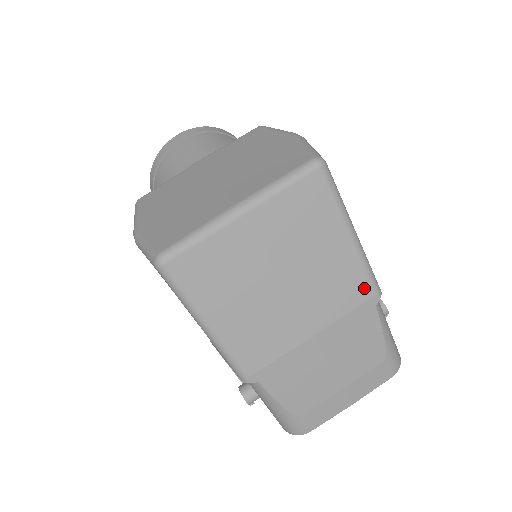
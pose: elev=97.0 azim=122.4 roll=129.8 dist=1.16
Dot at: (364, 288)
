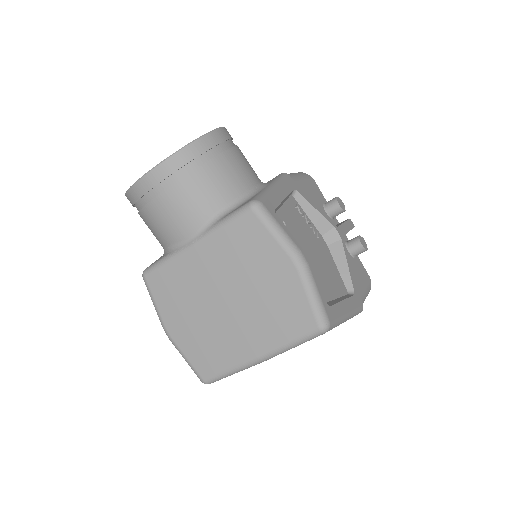
Dot at: occluded
